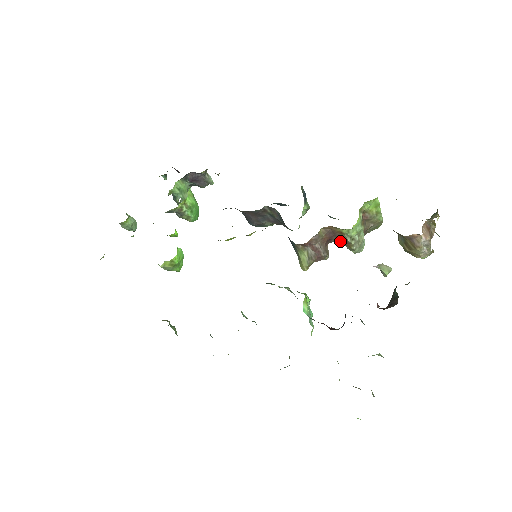
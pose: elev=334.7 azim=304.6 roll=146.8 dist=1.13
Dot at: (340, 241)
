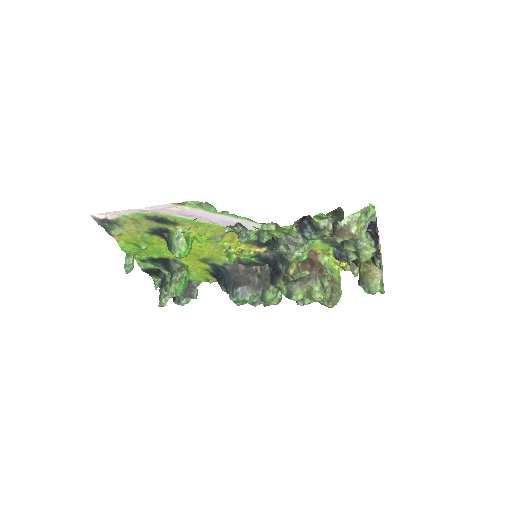
Dot at: (317, 274)
